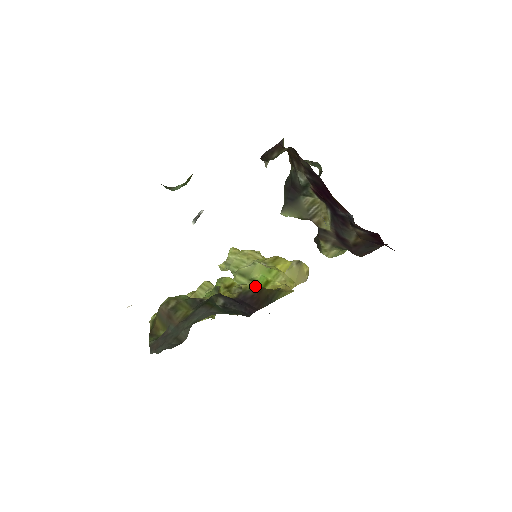
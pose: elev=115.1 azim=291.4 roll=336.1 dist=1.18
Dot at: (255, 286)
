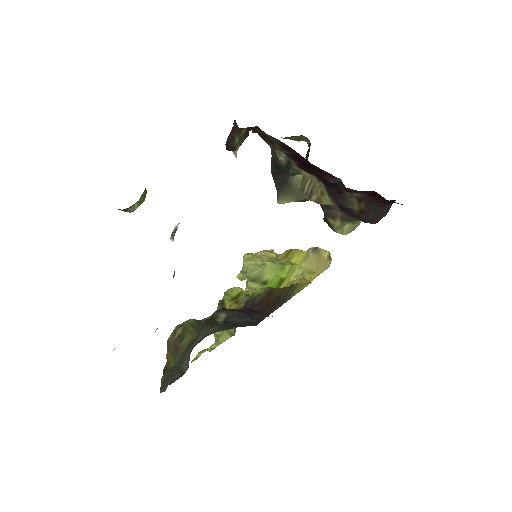
Dot at: (263, 289)
